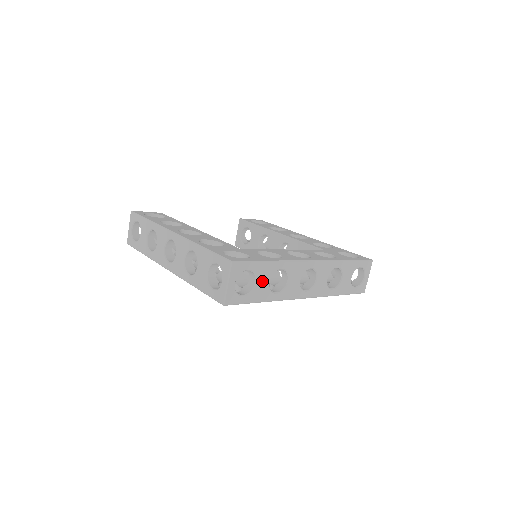
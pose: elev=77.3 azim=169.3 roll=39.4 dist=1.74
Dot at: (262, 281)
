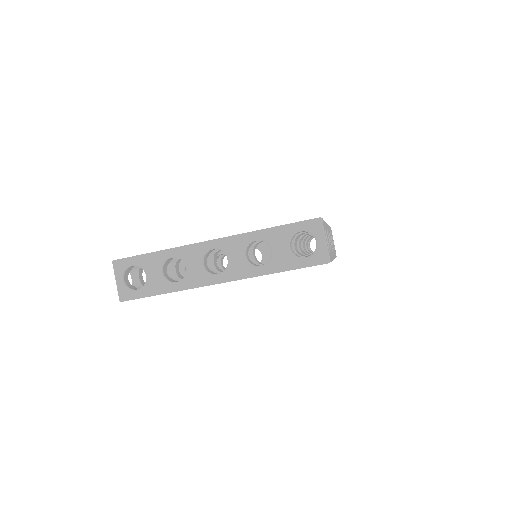
Dot at: occluded
